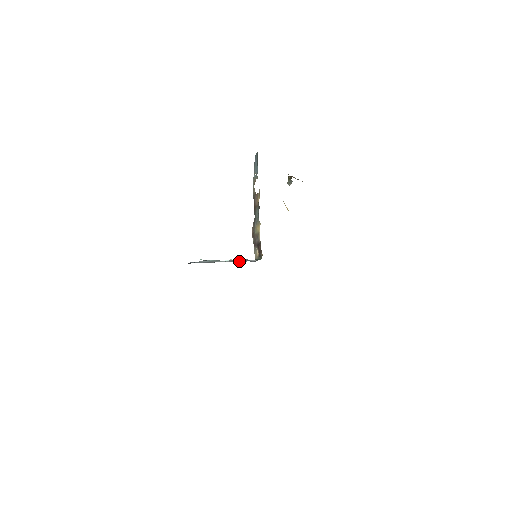
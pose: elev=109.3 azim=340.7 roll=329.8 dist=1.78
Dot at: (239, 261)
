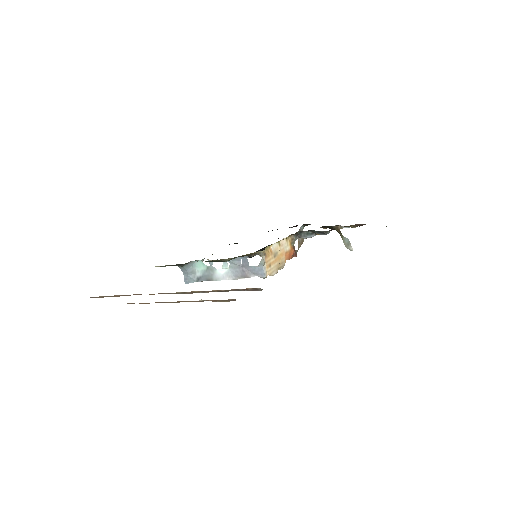
Dot at: (242, 273)
